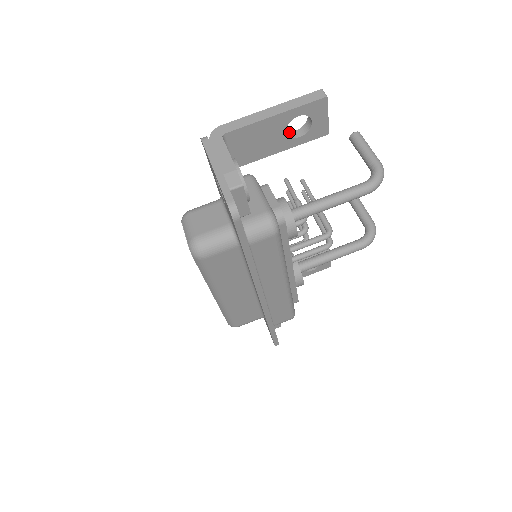
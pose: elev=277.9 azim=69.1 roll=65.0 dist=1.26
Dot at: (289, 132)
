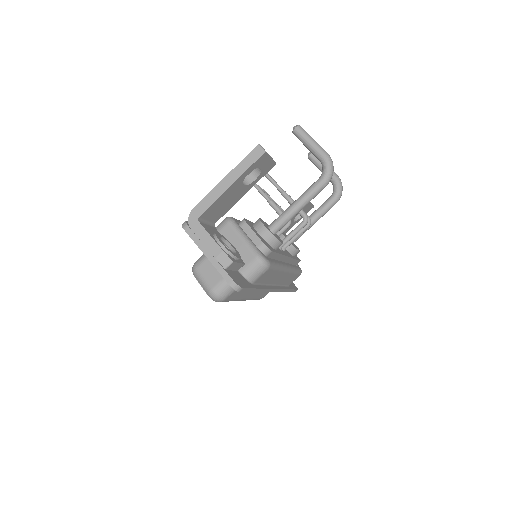
Dot at: (245, 179)
